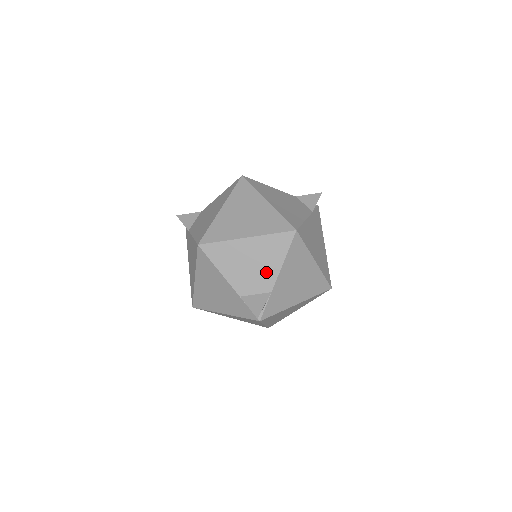
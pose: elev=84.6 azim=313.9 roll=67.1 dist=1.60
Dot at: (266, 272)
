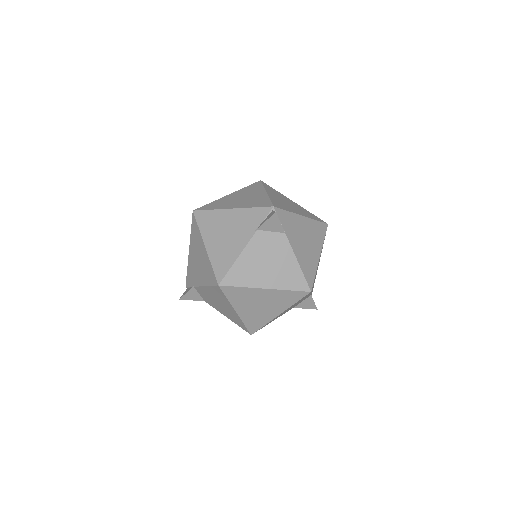
Dot at: occluded
